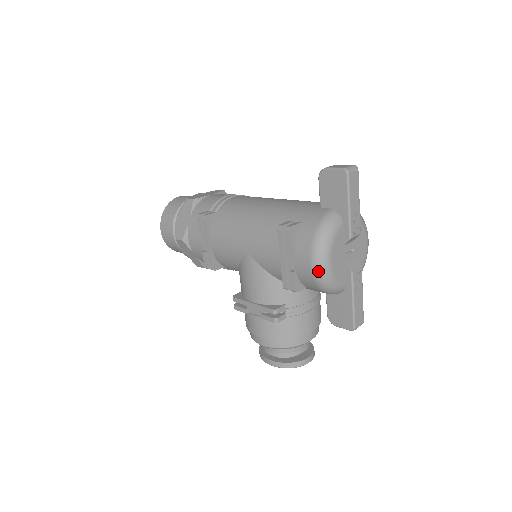
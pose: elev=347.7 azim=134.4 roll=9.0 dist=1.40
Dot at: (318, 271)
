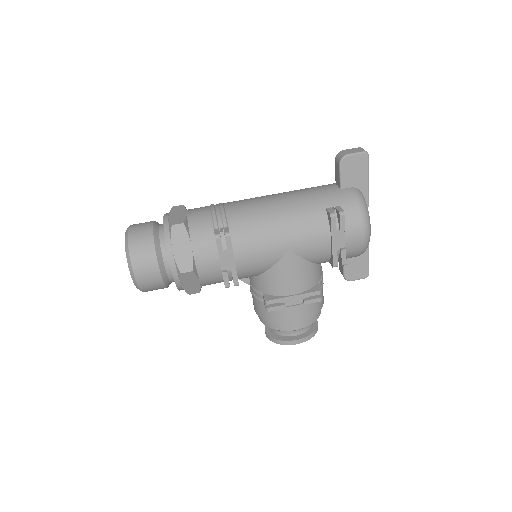
Dot at: (367, 239)
